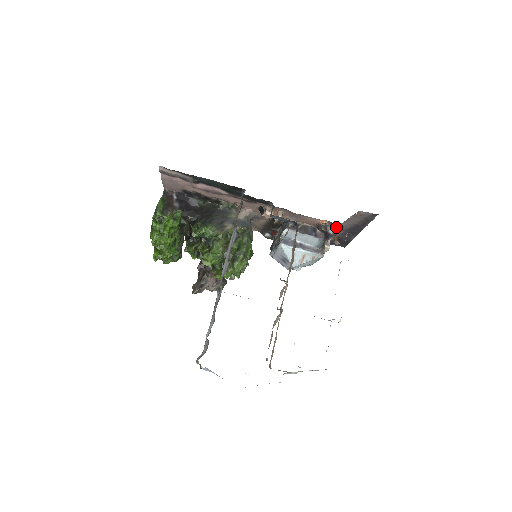
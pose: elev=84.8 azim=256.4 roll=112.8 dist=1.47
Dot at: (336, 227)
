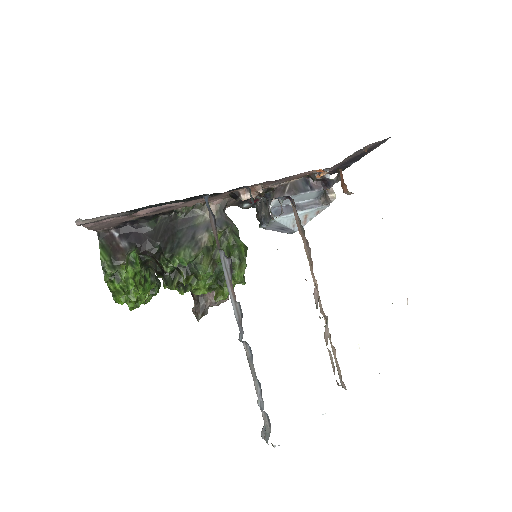
Dot at: occluded
